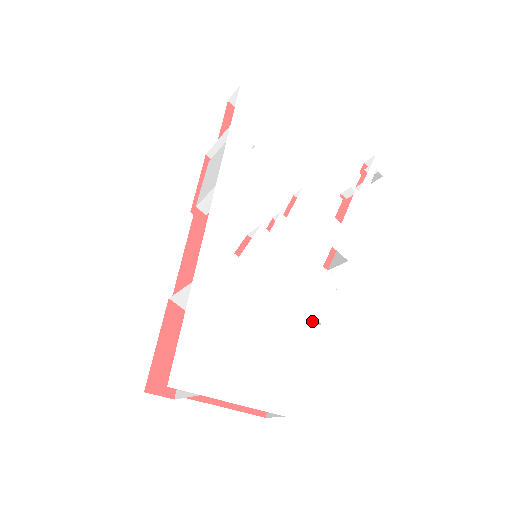
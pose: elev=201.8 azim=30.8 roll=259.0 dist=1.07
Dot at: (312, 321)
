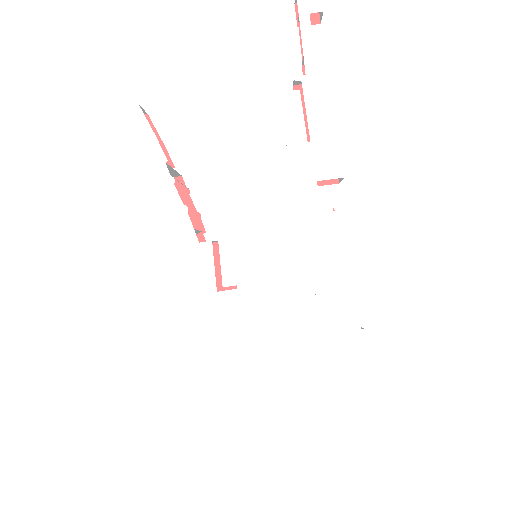
Dot at: (345, 280)
